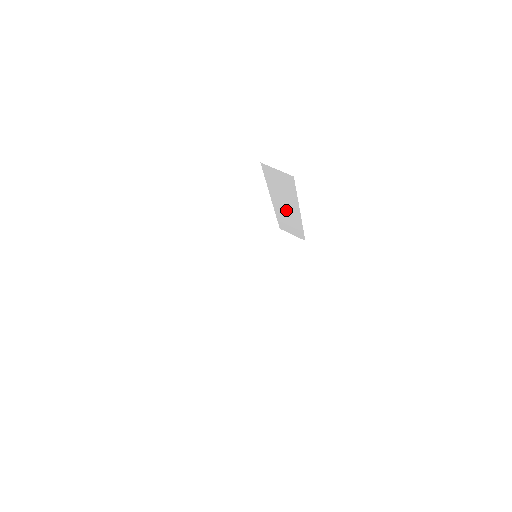
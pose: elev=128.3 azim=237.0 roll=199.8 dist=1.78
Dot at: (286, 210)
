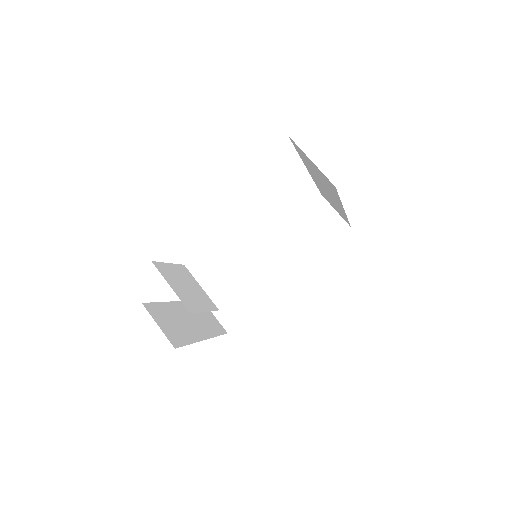
Dot at: (327, 194)
